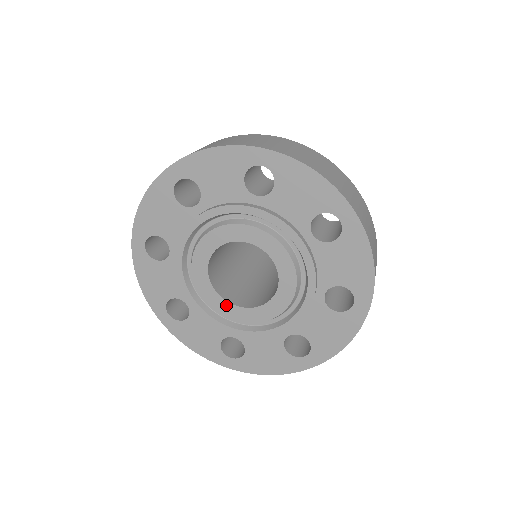
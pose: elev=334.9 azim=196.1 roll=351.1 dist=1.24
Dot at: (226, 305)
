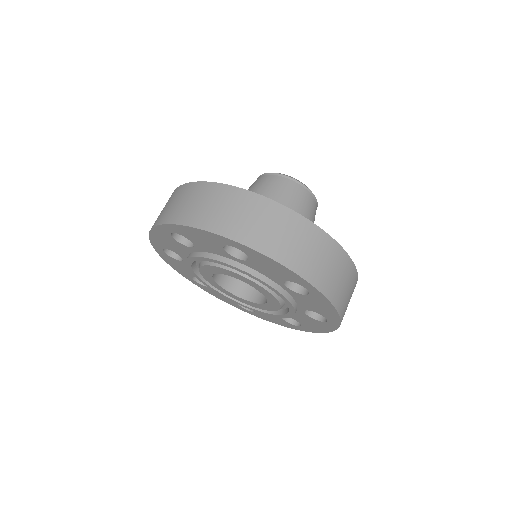
Dot at: (233, 295)
